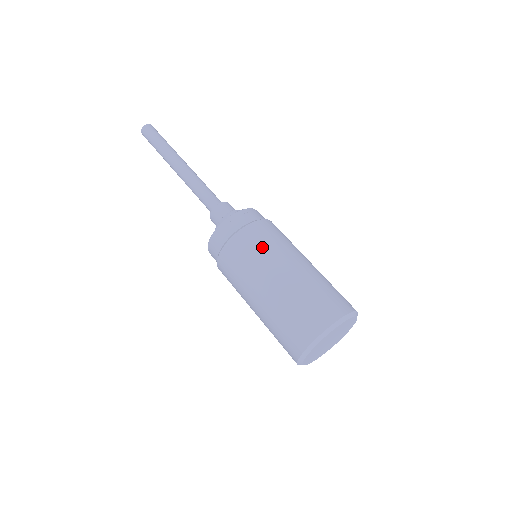
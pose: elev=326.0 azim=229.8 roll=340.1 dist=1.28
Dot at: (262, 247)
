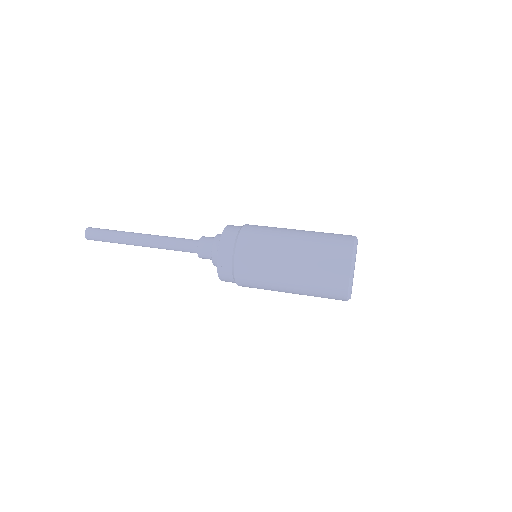
Dot at: (263, 241)
